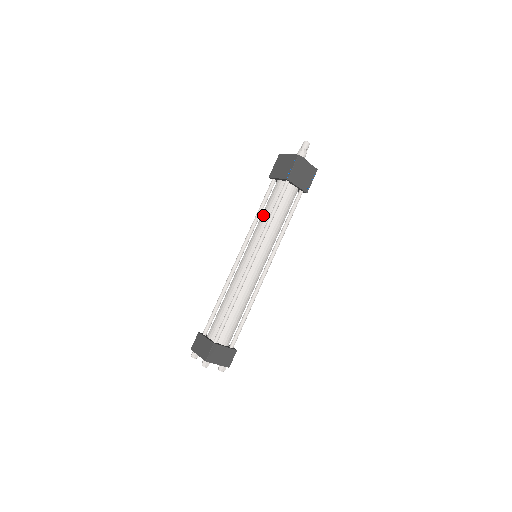
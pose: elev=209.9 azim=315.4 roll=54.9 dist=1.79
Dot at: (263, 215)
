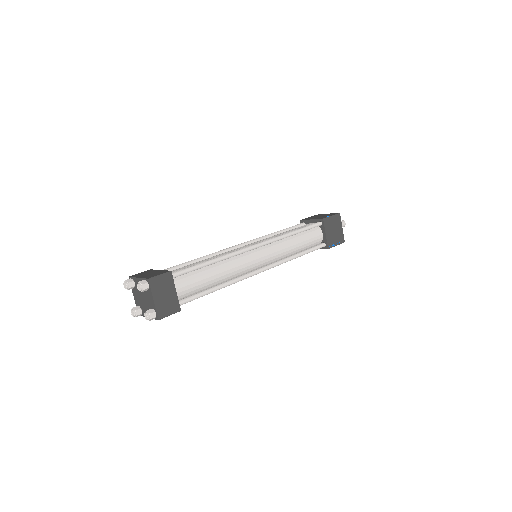
Dot at: (283, 232)
